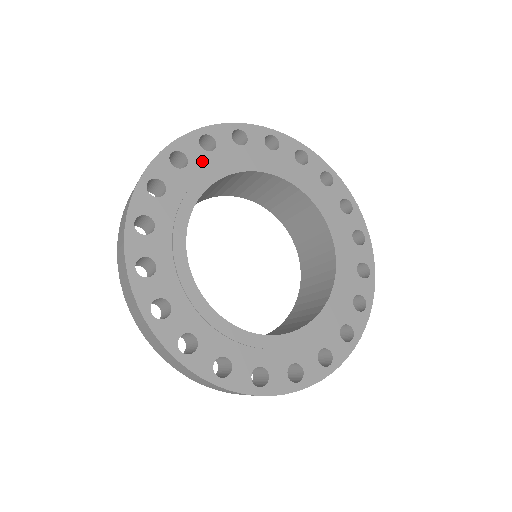
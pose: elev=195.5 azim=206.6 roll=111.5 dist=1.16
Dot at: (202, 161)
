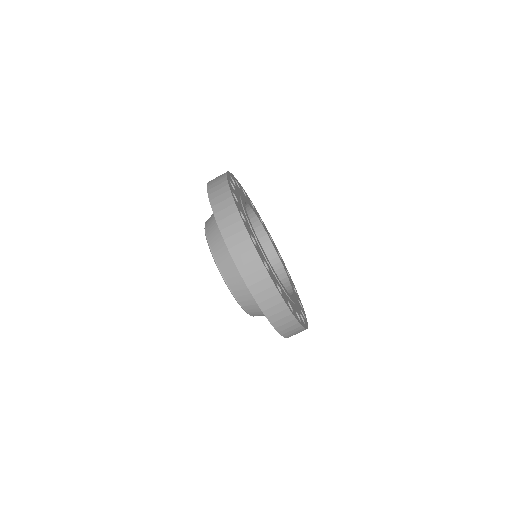
Dot at: (258, 216)
